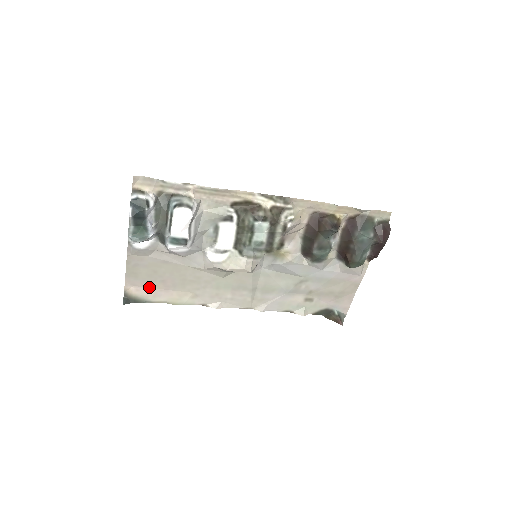
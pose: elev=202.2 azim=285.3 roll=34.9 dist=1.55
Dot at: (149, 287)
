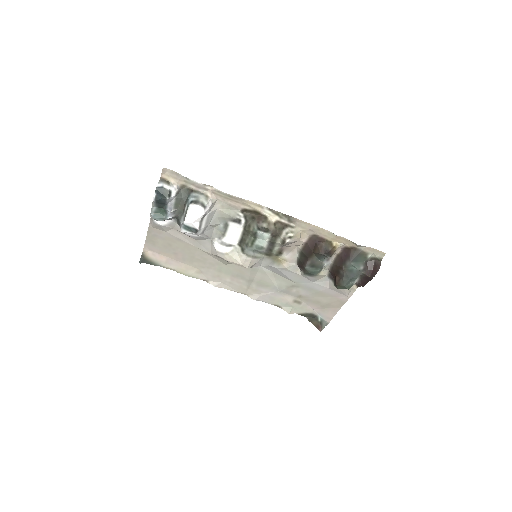
Dot at: (163, 255)
